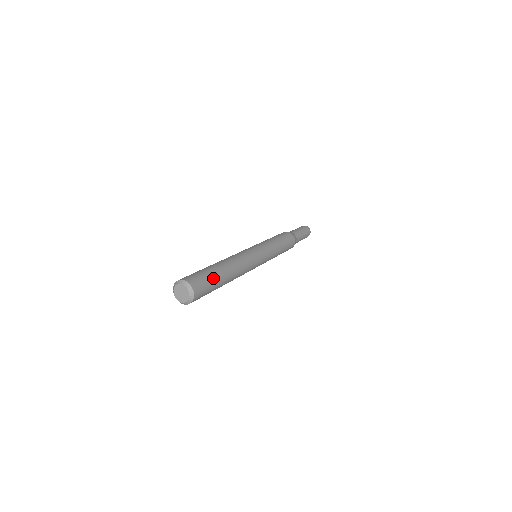
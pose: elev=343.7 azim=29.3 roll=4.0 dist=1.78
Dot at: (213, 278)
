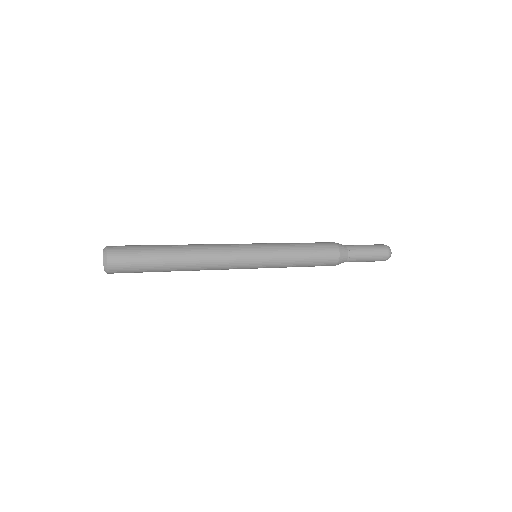
Dot at: (147, 254)
